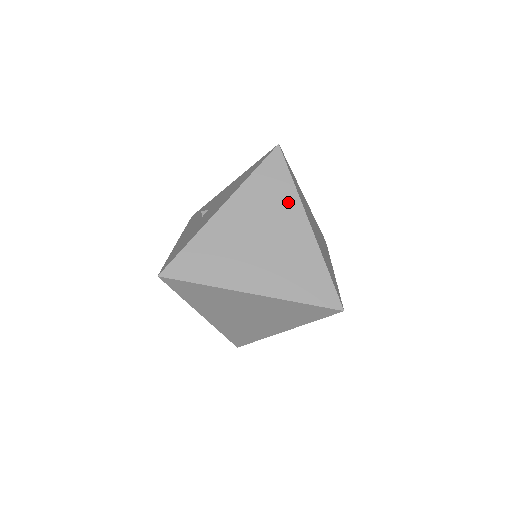
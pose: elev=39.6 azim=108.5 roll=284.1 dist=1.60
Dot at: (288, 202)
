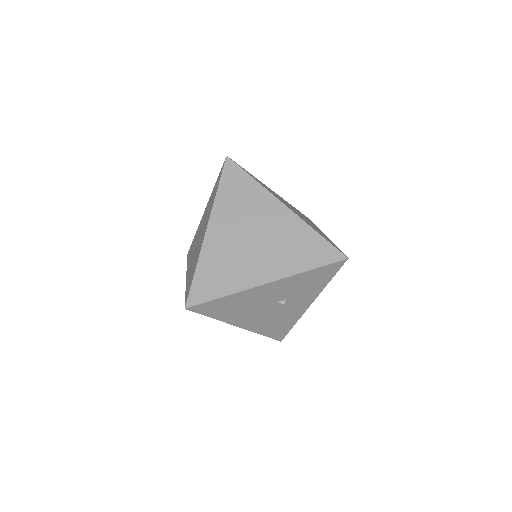
Dot at: (312, 223)
